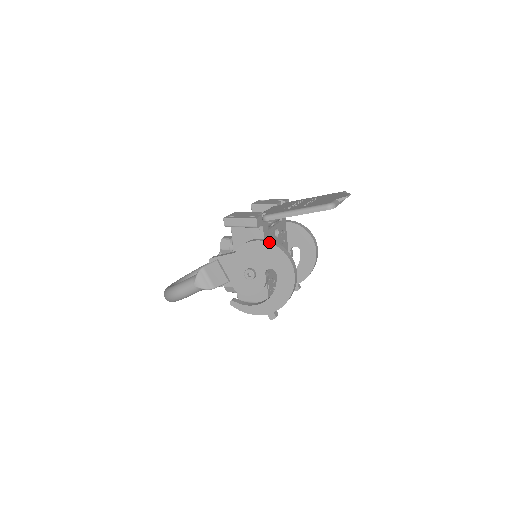
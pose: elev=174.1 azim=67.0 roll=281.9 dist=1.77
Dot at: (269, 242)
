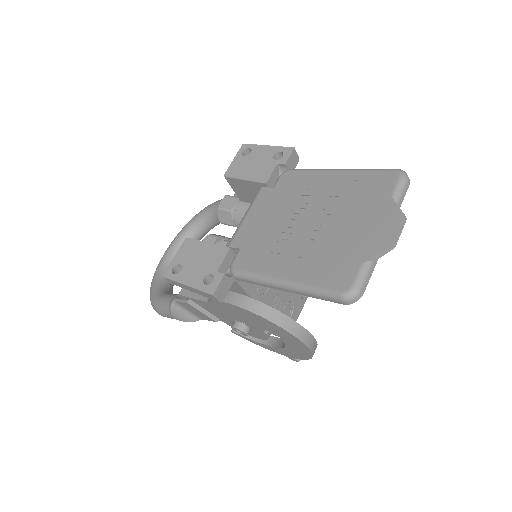
Dot at: (251, 312)
